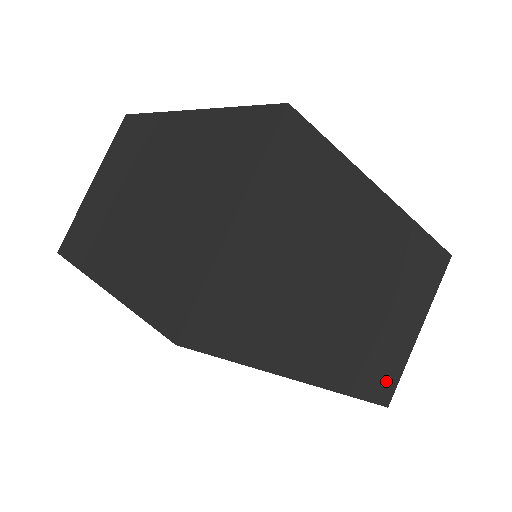
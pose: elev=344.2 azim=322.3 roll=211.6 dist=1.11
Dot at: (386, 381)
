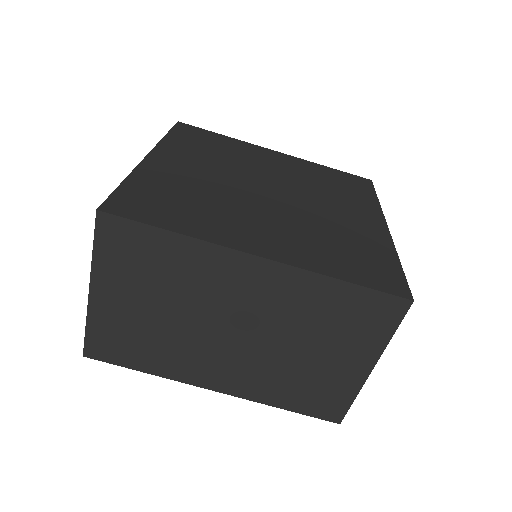
Dot at: (327, 404)
